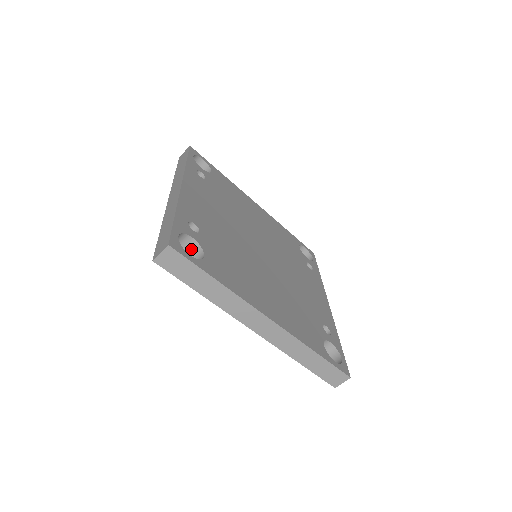
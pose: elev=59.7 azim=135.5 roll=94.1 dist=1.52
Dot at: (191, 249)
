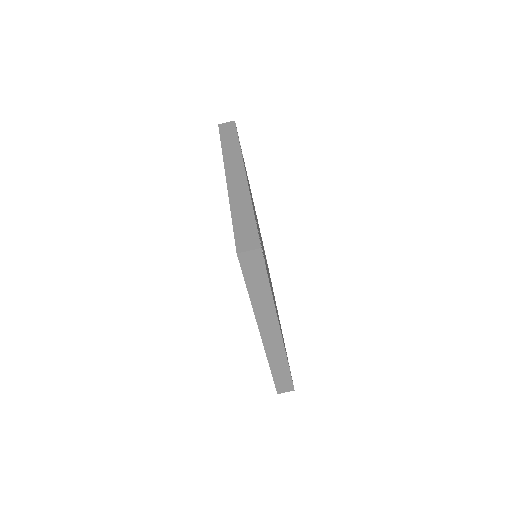
Dot at: occluded
